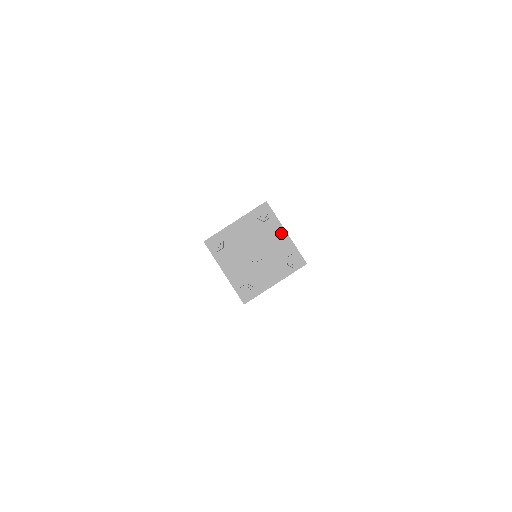
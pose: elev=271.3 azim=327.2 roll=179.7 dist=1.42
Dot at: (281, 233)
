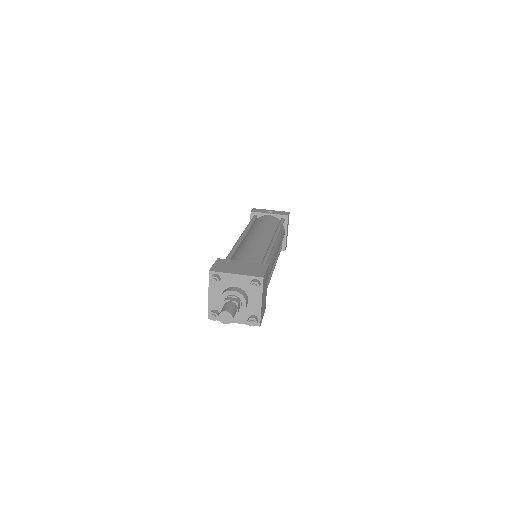
Dot at: (258, 300)
